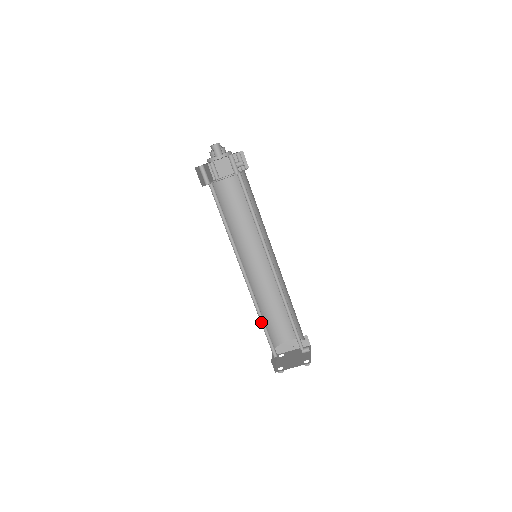
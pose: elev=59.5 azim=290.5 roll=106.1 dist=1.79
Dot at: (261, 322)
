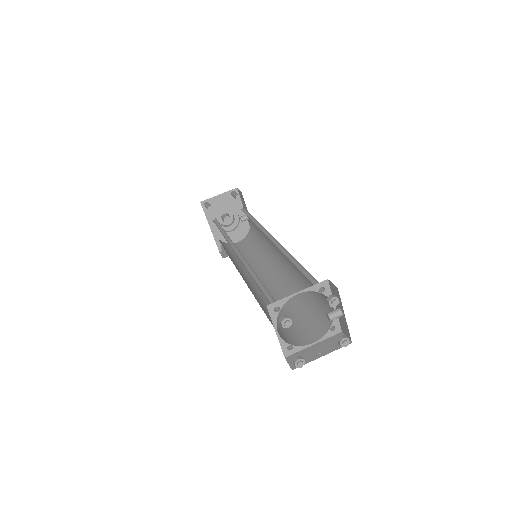
Dot at: (255, 282)
